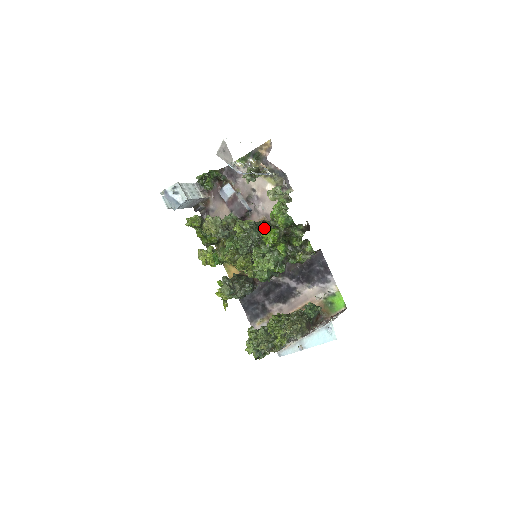
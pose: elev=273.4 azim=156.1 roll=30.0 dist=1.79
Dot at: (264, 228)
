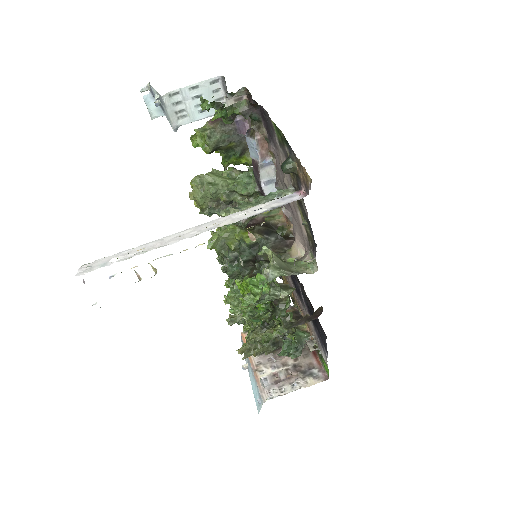
Dot at: (257, 263)
